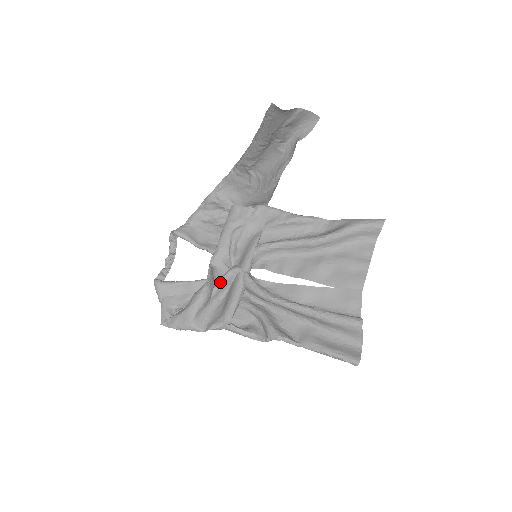
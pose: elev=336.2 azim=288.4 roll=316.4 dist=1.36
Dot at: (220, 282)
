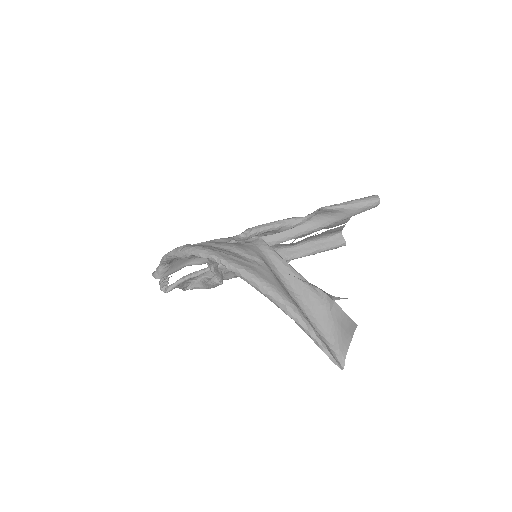
Dot at: occluded
